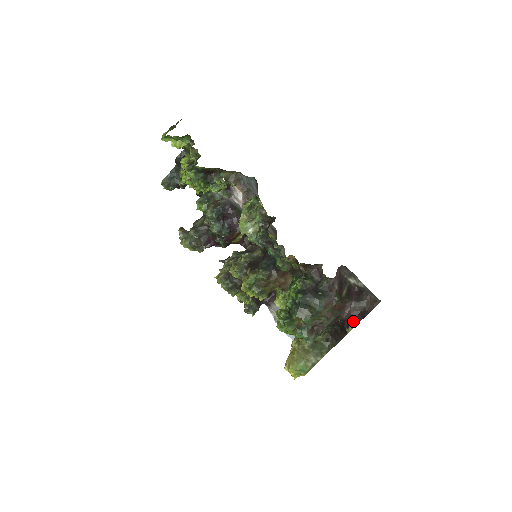
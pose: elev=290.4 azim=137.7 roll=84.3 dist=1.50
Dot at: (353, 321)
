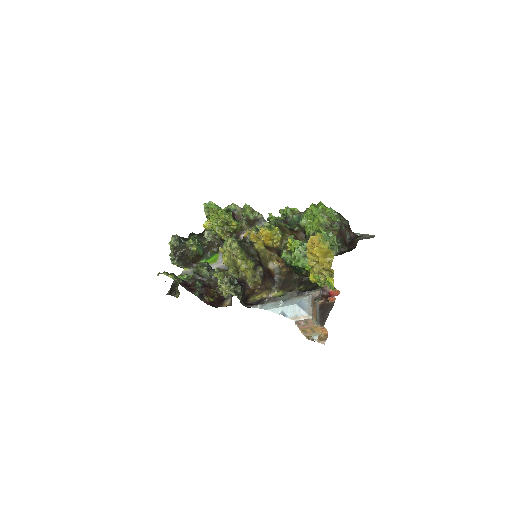
Dot at: (360, 236)
